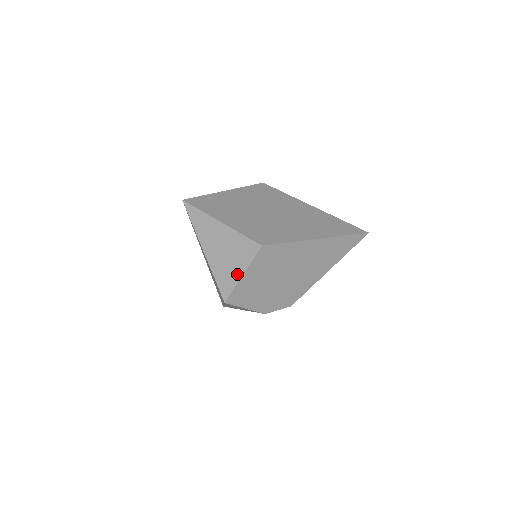
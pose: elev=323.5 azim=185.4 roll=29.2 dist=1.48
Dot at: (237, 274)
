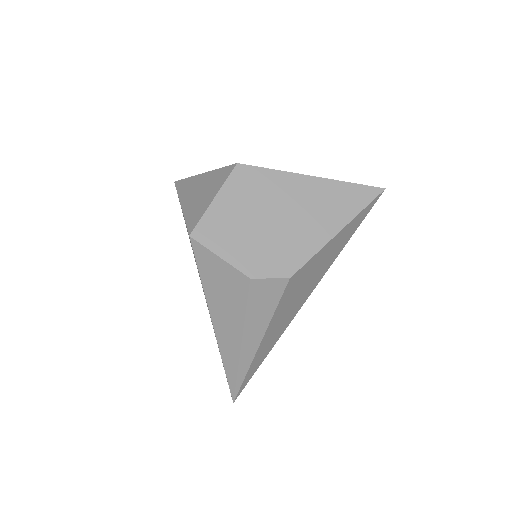
Dot at: (208, 201)
